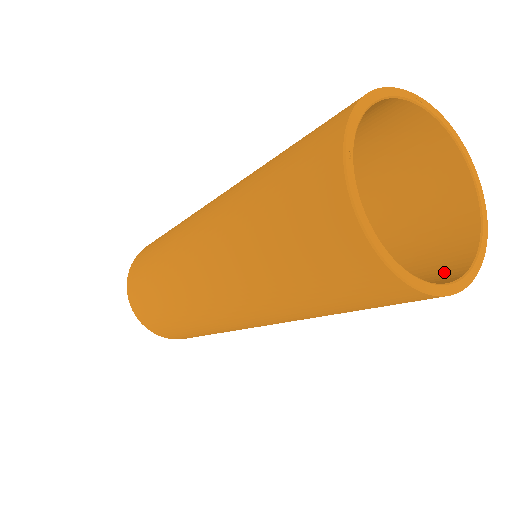
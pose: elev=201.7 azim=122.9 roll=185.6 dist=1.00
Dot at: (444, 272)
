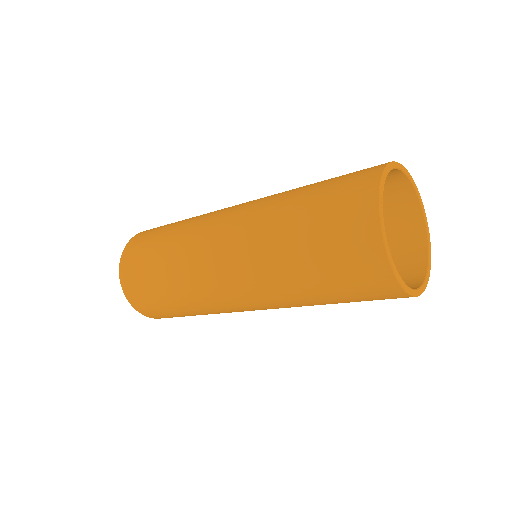
Dot at: (406, 283)
